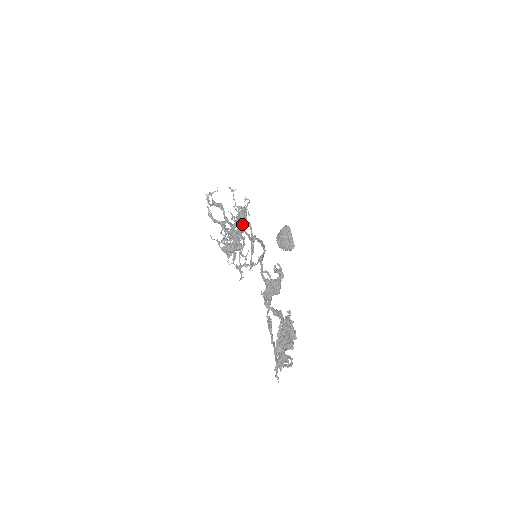
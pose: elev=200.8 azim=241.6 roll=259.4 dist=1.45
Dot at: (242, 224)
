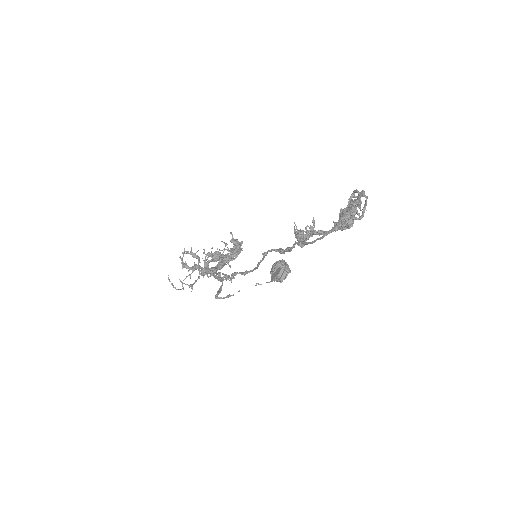
Dot at: occluded
